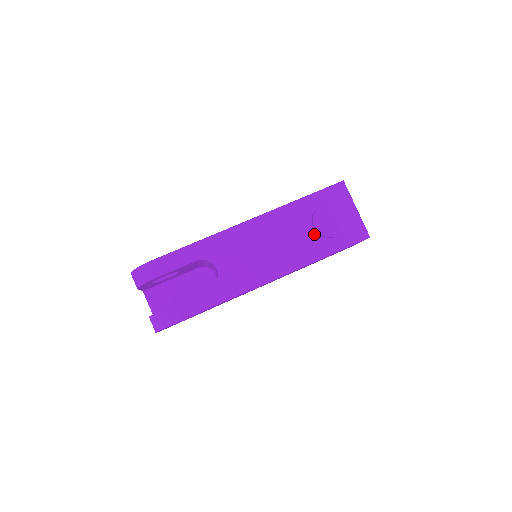
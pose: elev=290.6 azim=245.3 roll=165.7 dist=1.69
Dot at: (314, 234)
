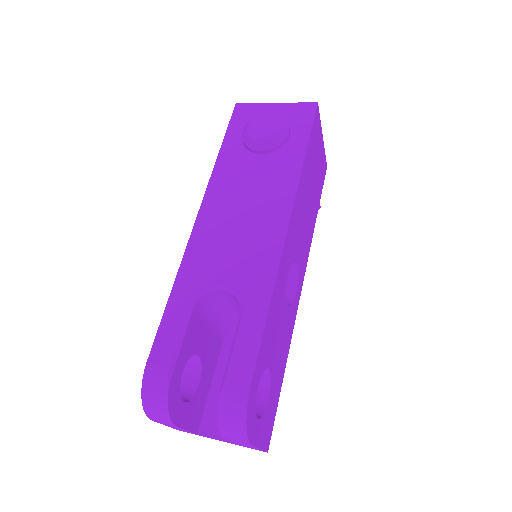
Dot at: (268, 157)
